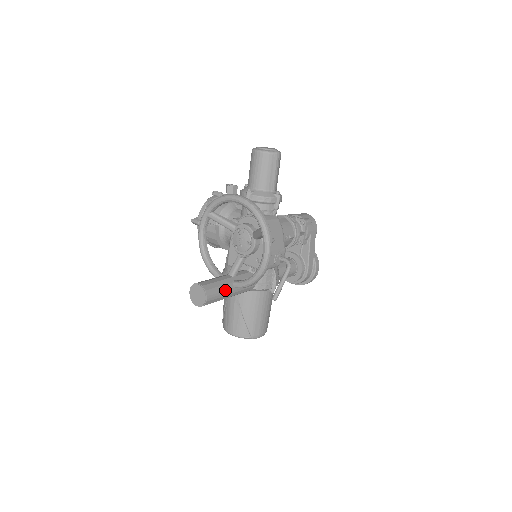
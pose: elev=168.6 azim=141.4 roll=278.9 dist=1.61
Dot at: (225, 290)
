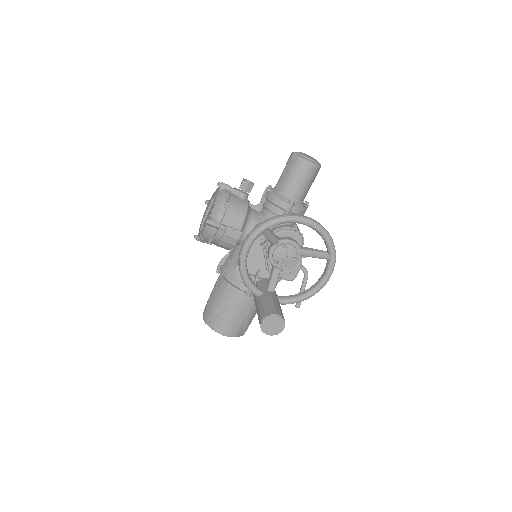
Dot at: occluded
